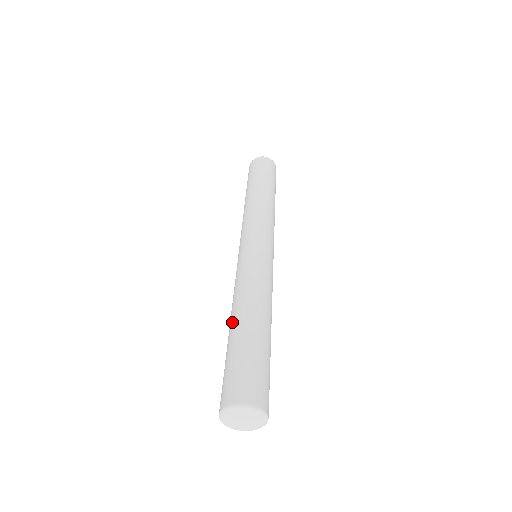
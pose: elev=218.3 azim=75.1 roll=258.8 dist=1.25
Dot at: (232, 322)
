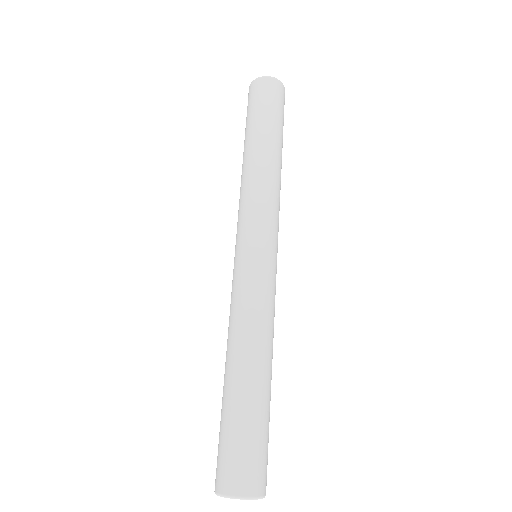
Dot at: (226, 372)
